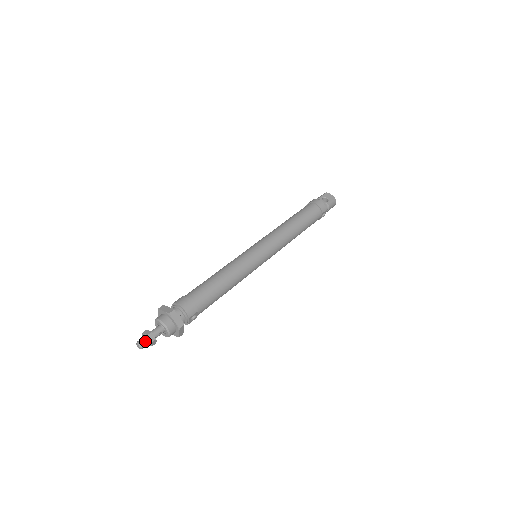
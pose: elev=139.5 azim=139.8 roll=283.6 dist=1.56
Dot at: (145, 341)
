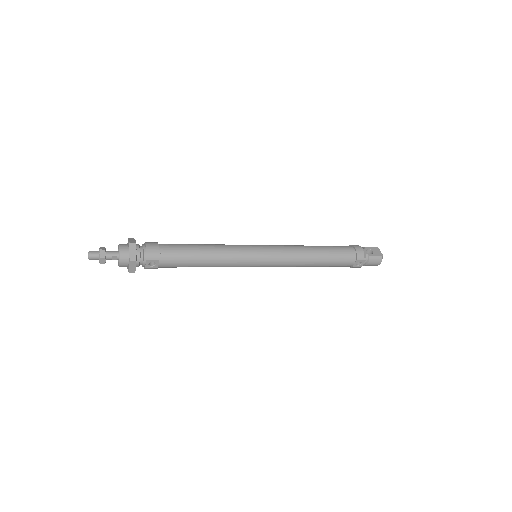
Dot at: (95, 254)
